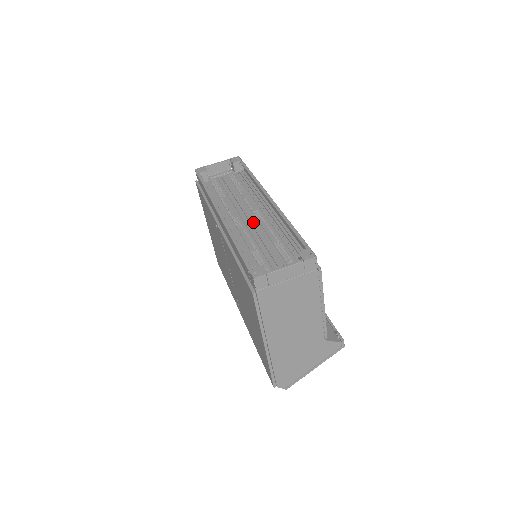
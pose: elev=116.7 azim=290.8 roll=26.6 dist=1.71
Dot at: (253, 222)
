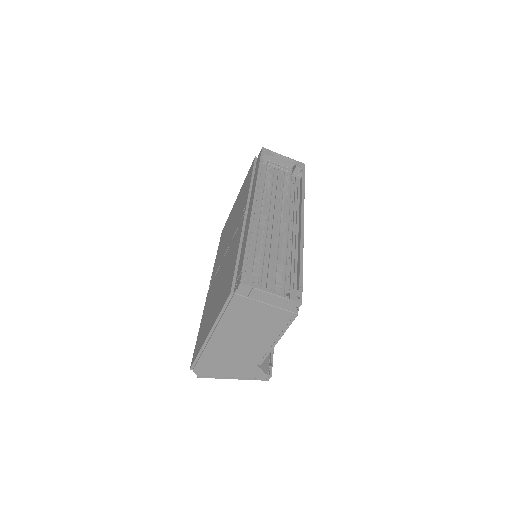
Dot at: (275, 231)
